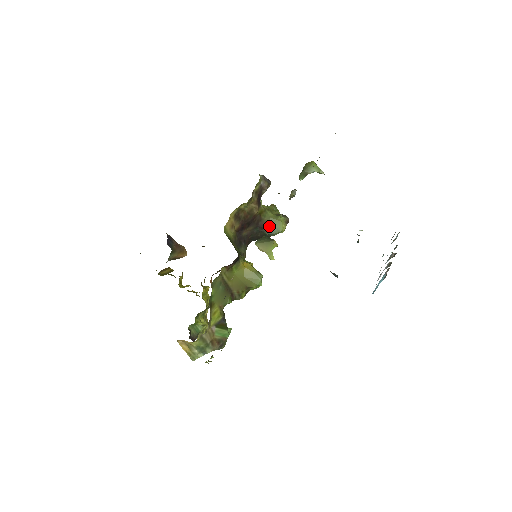
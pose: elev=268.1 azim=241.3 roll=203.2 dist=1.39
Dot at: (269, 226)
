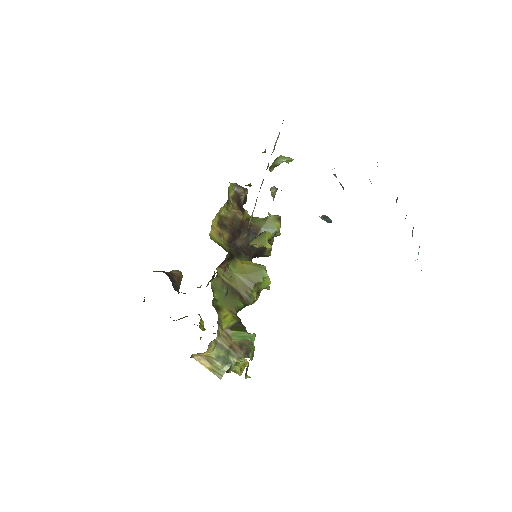
Dot at: (262, 229)
